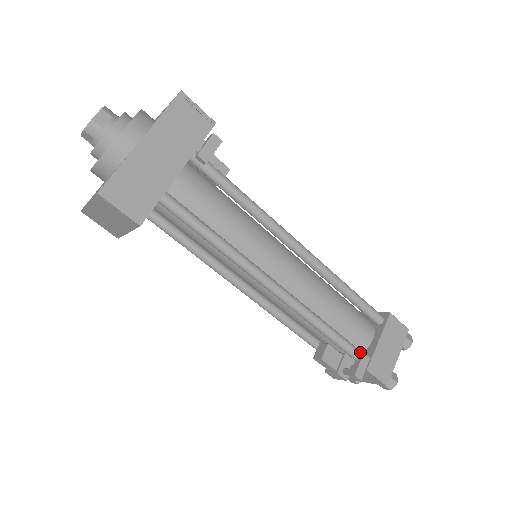
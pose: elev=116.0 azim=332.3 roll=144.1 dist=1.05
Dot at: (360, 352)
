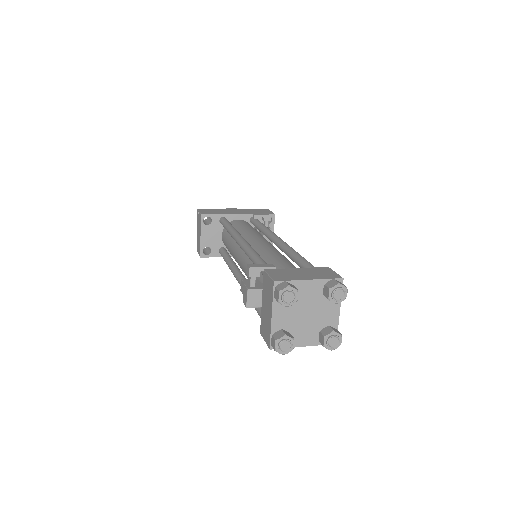
Dot at: occluded
